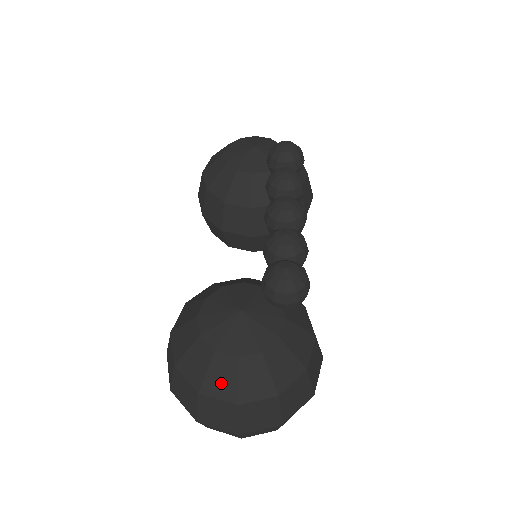
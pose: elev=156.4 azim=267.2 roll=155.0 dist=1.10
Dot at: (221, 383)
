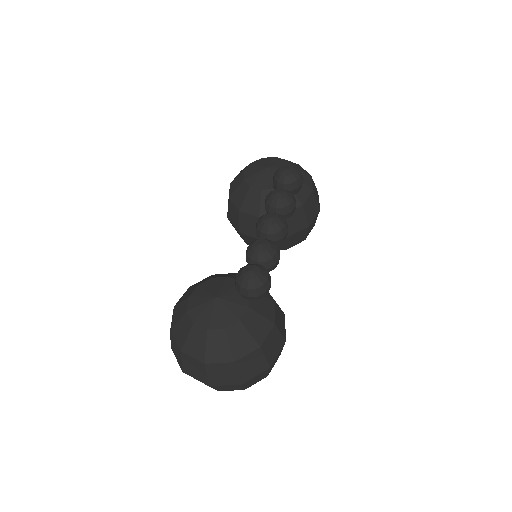
Dot at: (195, 346)
